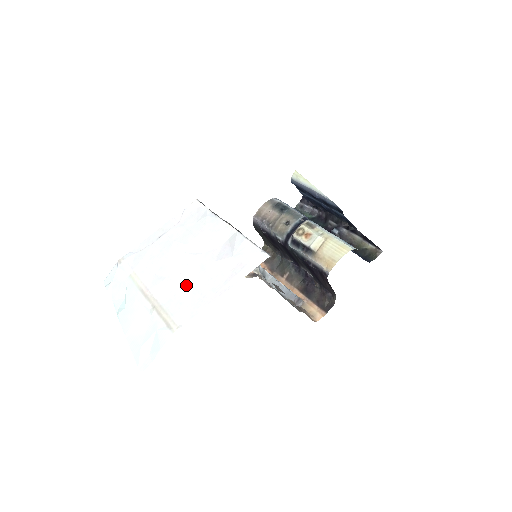
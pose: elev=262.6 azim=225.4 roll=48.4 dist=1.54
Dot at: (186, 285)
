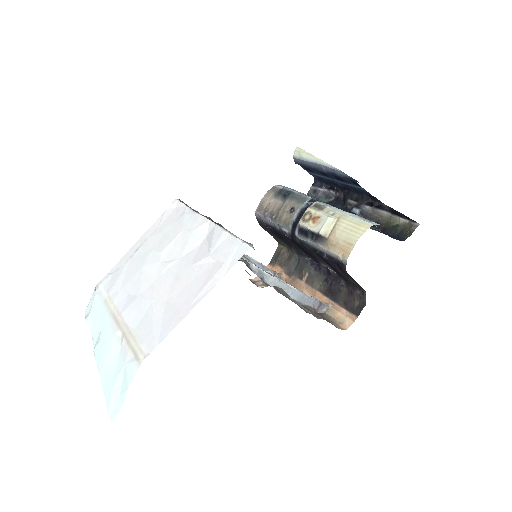
Dot at: (158, 301)
